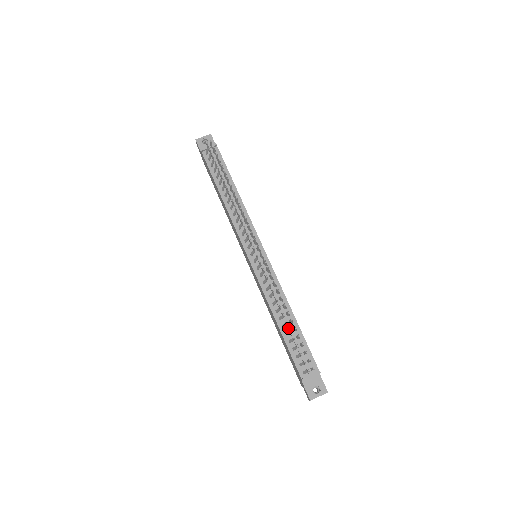
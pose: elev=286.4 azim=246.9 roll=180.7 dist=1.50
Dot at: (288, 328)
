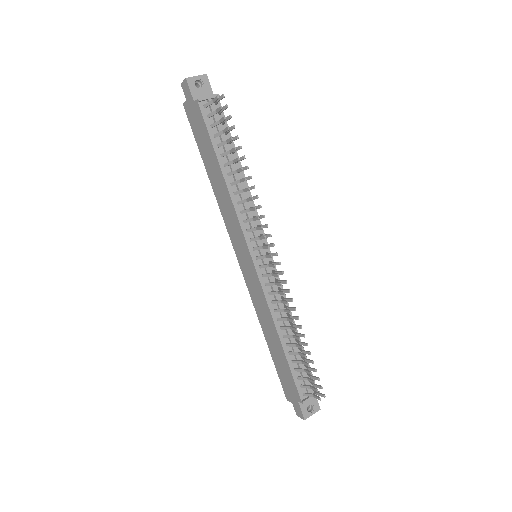
Dot at: (293, 347)
